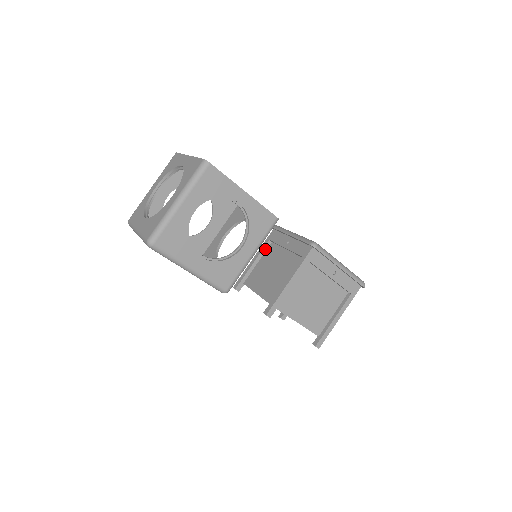
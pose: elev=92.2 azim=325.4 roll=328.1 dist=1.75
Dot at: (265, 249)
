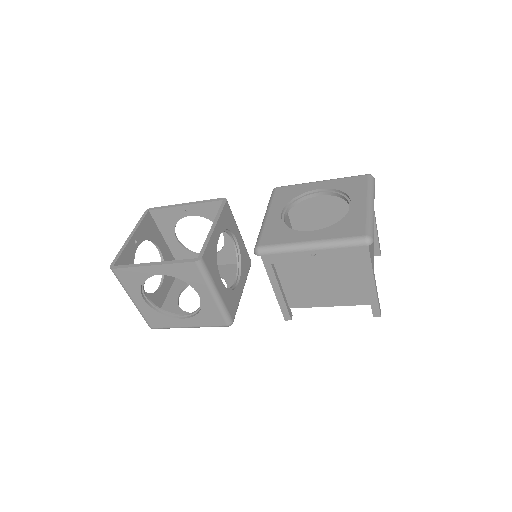
Dot at: occluded
